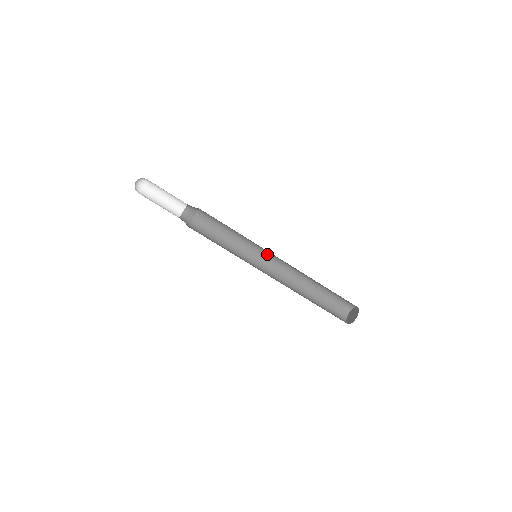
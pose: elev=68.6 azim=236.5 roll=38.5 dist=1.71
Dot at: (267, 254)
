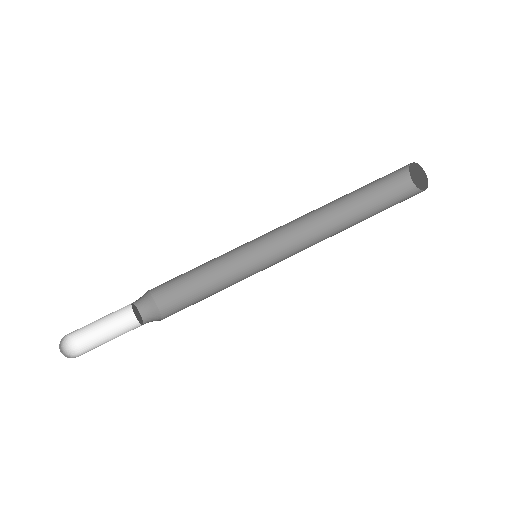
Dot at: (270, 253)
